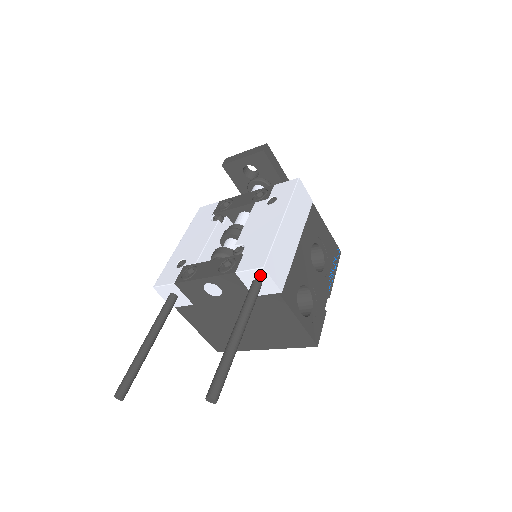
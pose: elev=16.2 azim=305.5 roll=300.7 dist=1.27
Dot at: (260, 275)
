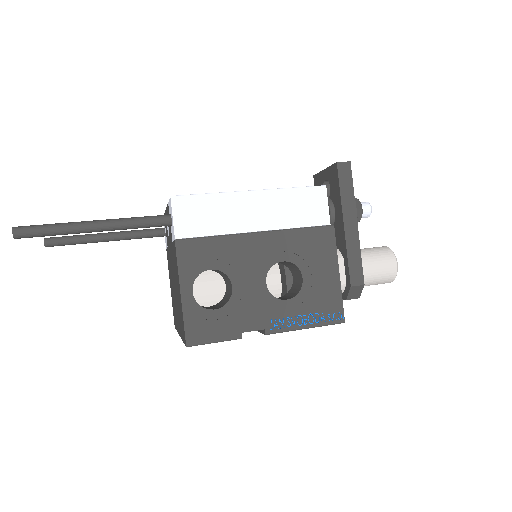
Dot at: (171, 208)
